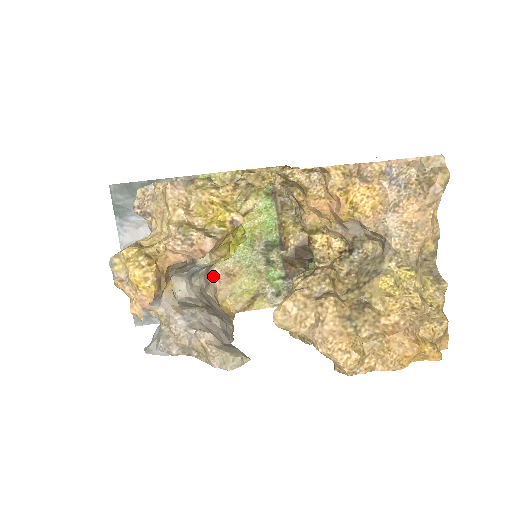
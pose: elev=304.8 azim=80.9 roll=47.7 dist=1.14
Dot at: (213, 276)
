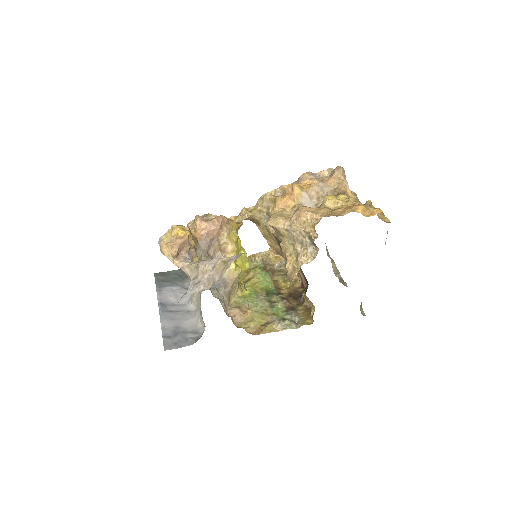
Dot at: (229, 313)
